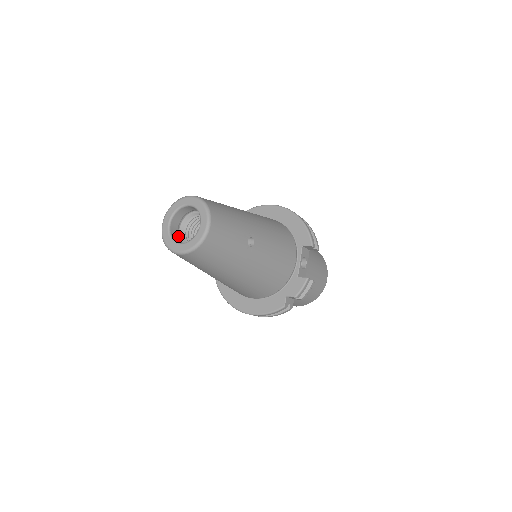
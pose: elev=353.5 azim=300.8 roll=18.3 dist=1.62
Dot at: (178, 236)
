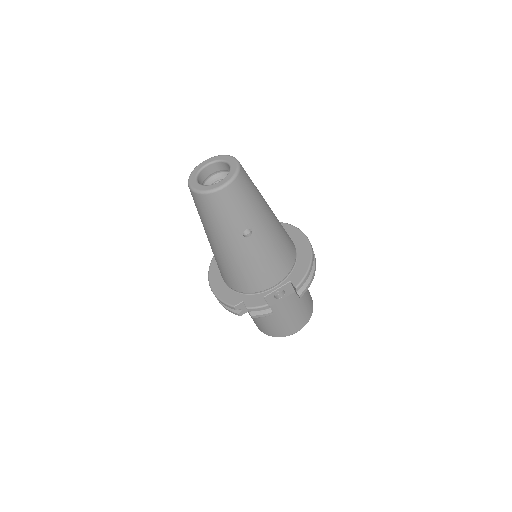
Dot at: (206, 179)
